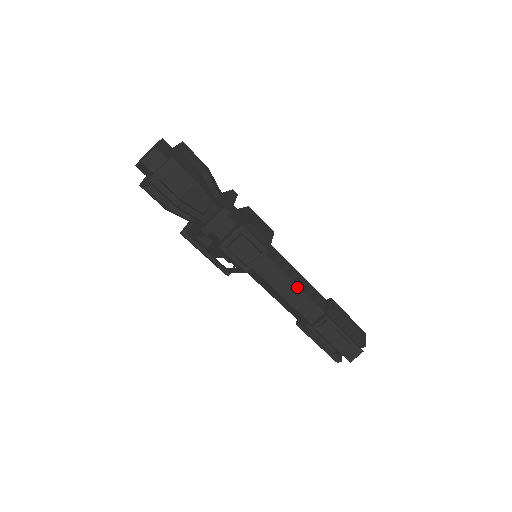
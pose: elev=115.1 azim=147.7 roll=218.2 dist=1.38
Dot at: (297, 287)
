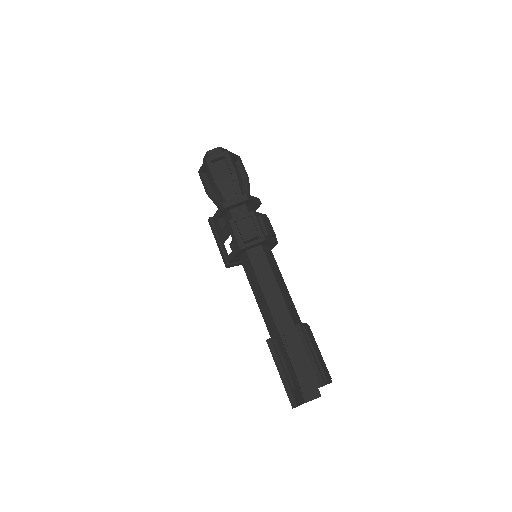
Dot at: (278, 288)
